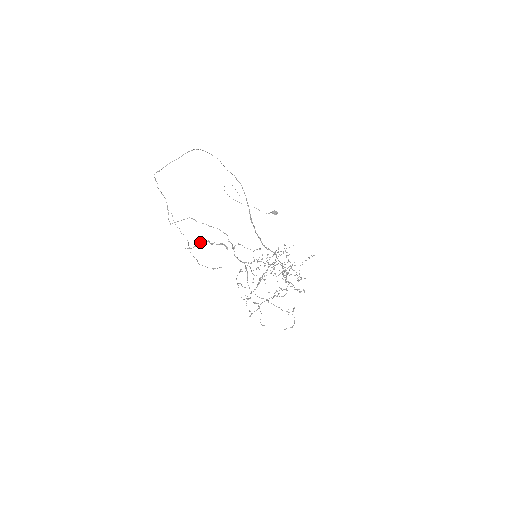
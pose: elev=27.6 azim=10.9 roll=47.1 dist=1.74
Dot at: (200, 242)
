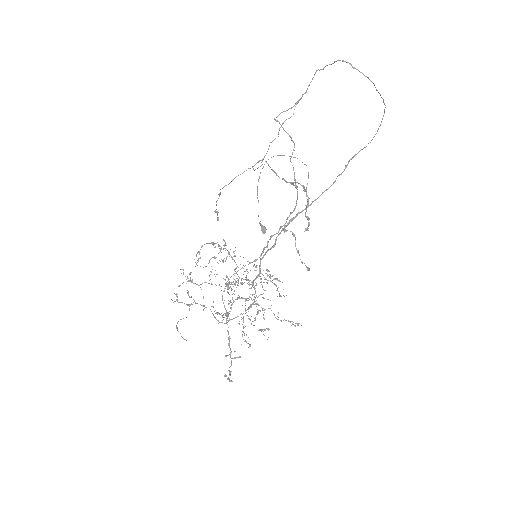
Dot at: occluded
